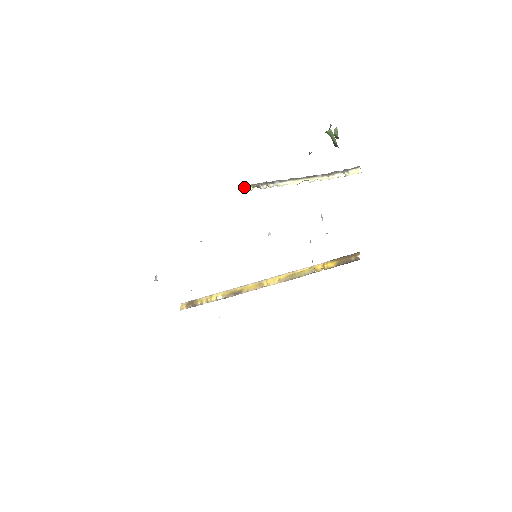
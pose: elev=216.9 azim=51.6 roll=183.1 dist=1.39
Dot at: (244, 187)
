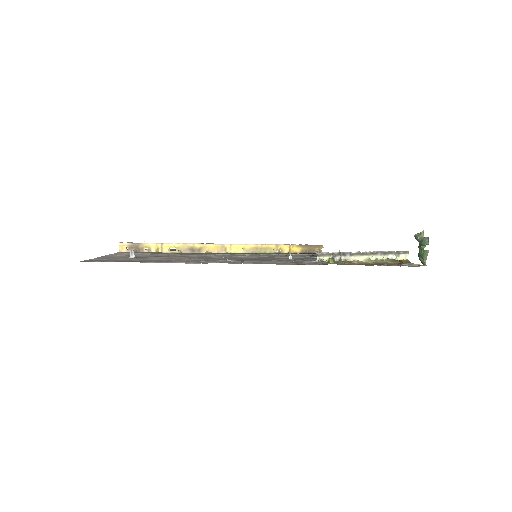
Dot at: (321, 255)
